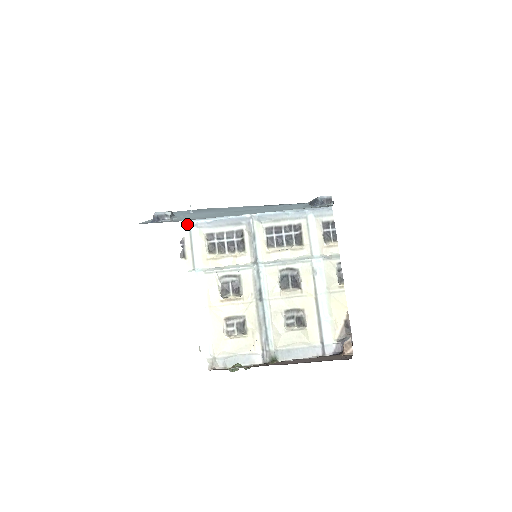
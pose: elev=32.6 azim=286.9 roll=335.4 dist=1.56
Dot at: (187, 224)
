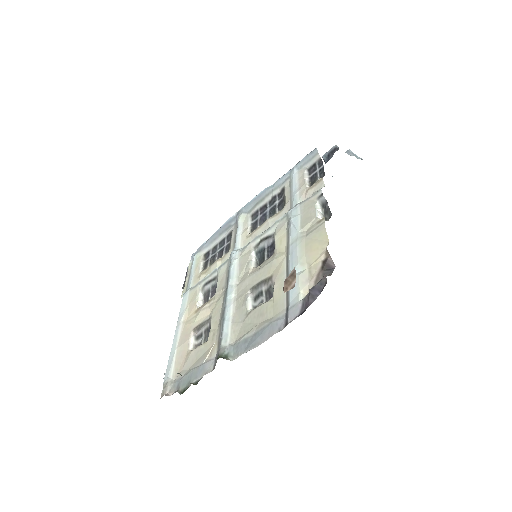
Dot at: (192, 255)
